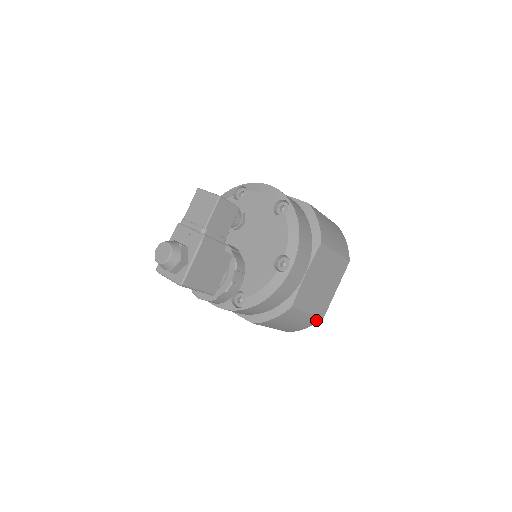
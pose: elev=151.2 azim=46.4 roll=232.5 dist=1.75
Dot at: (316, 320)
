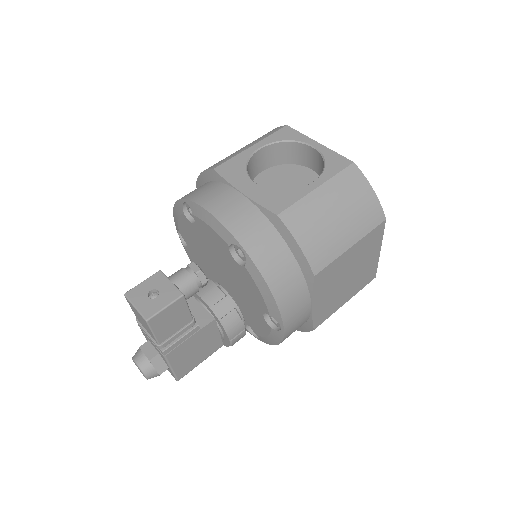
Dot at: occluded
